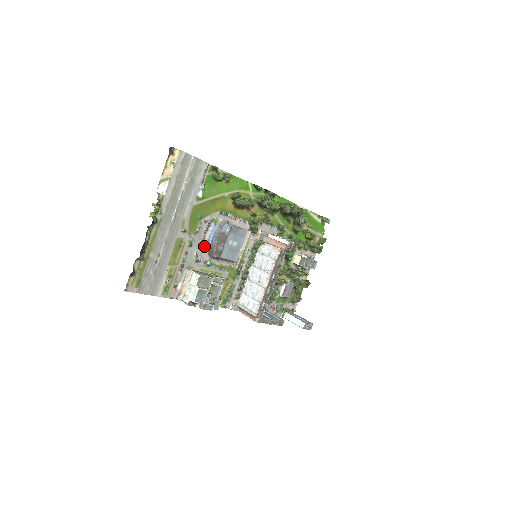
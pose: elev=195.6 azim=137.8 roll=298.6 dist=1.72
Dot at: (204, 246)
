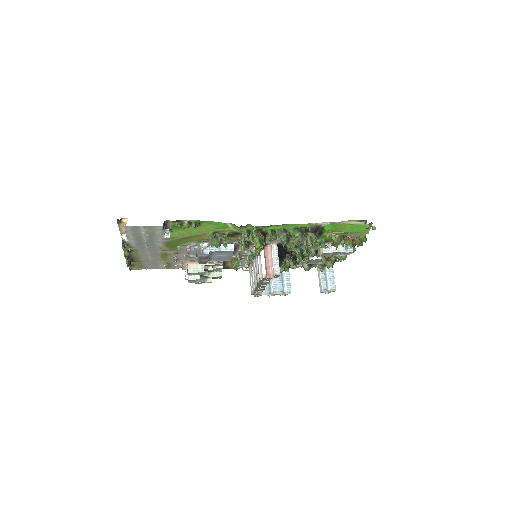
Dot at: (192, 253)
